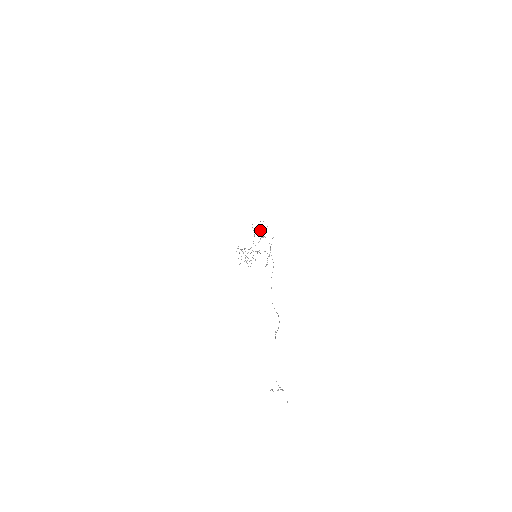
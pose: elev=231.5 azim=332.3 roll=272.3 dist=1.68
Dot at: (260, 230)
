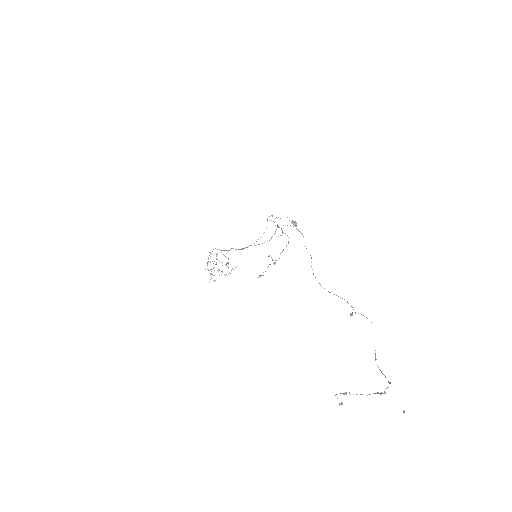
Dot at: (278, 227)
